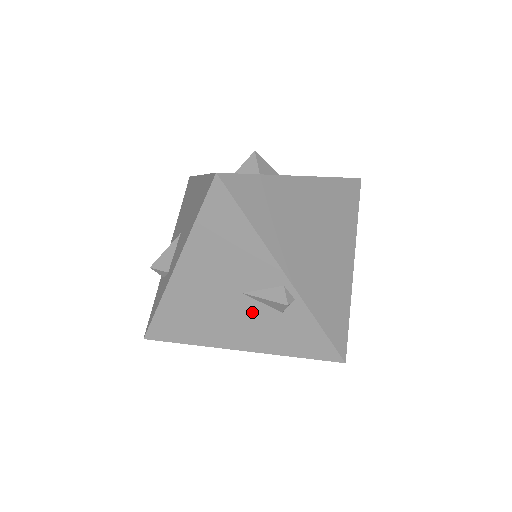
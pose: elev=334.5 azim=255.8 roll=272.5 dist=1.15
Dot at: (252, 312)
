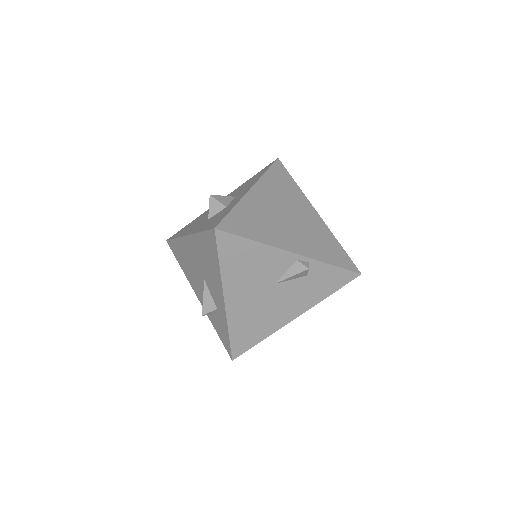
Dot at: (289, 290)
